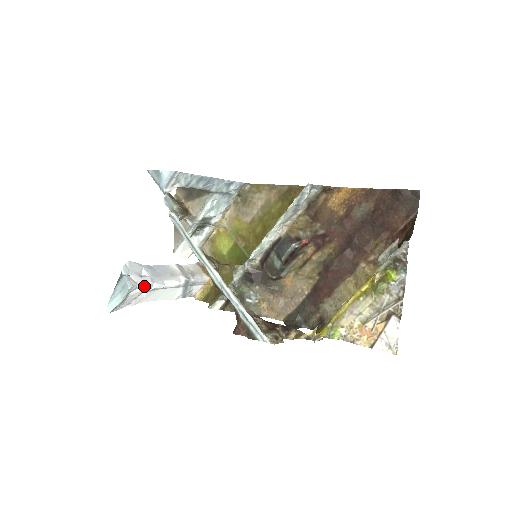
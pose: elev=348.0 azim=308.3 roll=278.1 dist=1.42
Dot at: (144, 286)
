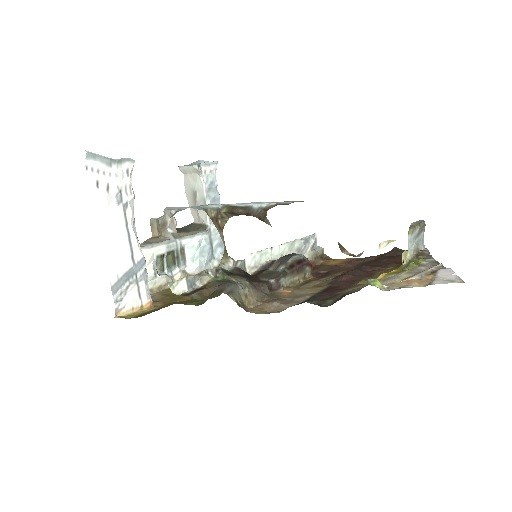
Dot at: (130, 187)
